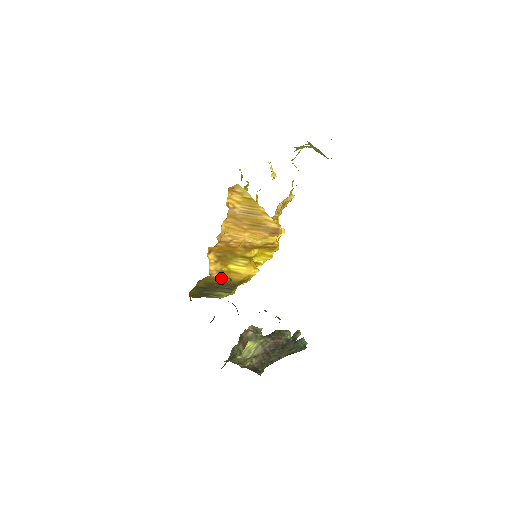
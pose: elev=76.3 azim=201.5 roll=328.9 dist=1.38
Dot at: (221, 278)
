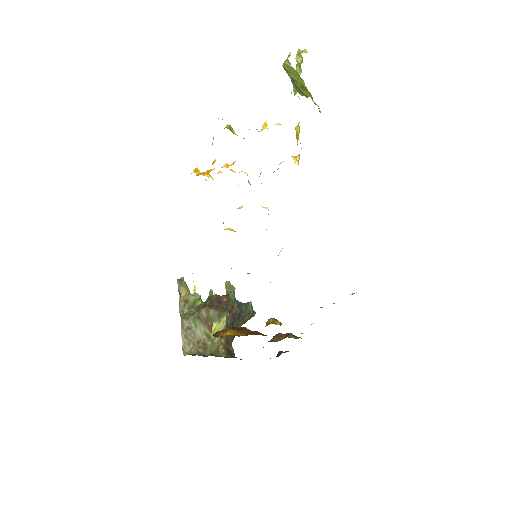
Dot at: occluded
